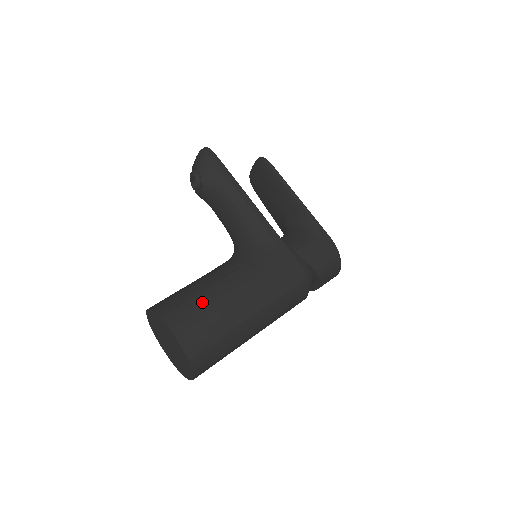
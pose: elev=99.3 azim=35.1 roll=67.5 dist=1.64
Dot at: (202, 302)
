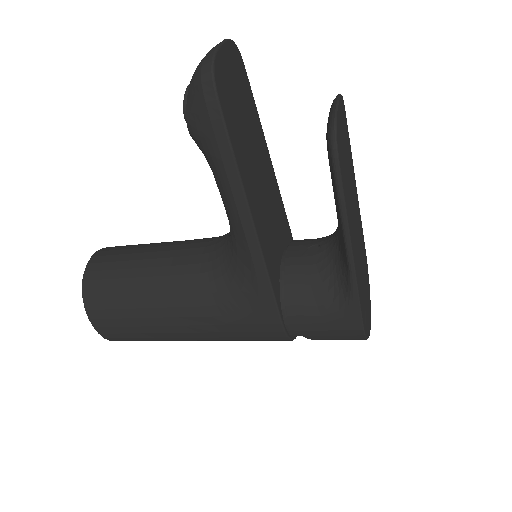
Dot at: (131, 311)
